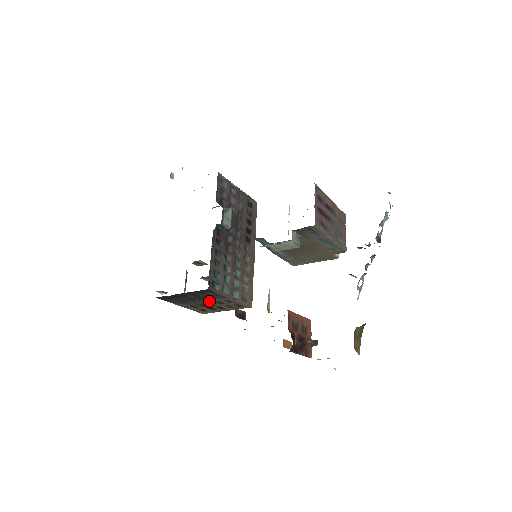
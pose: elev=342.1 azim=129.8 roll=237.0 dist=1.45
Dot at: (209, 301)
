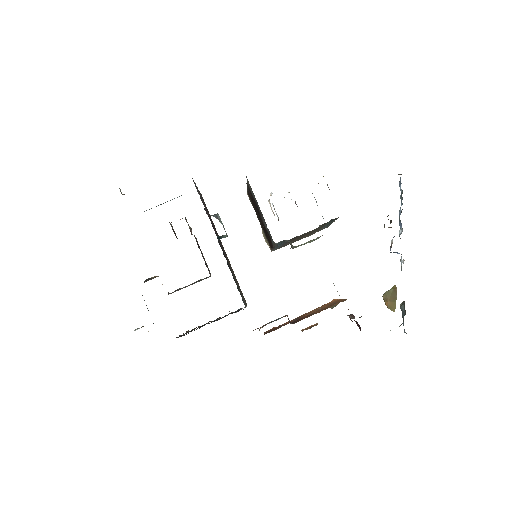
Dot at: occluded
